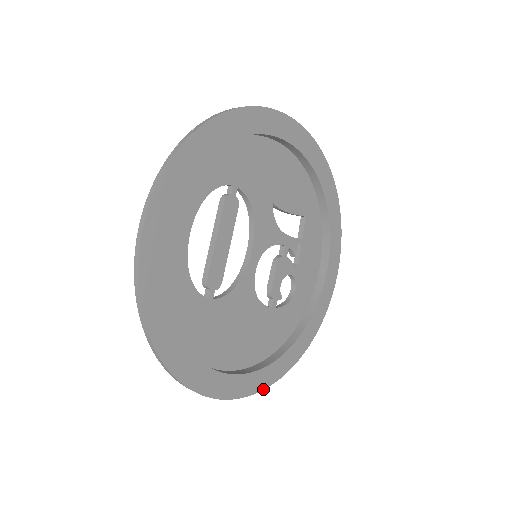
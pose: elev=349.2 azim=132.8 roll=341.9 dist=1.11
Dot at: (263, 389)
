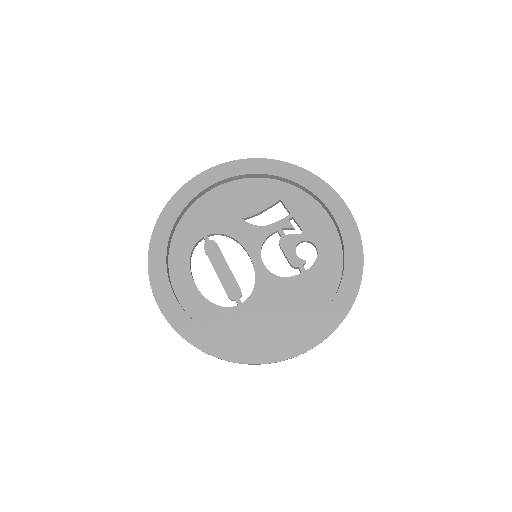
Dot at: (335, 329)
